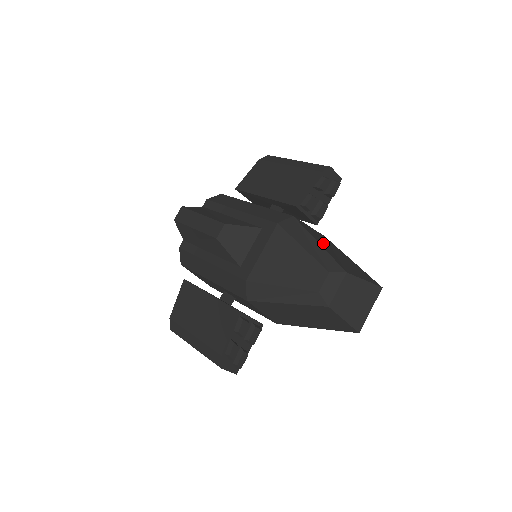
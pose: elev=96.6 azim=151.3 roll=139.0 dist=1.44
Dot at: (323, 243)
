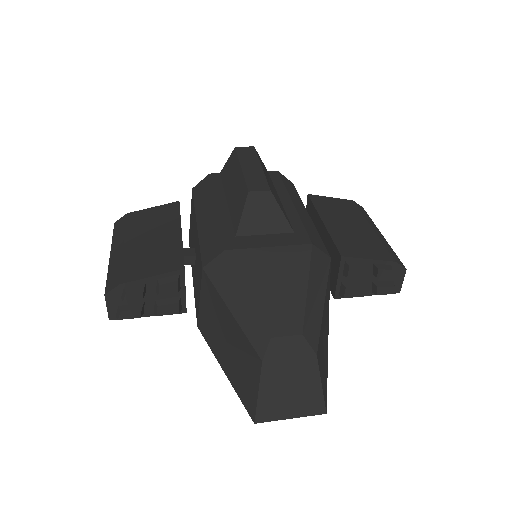
Dot at: occluded
